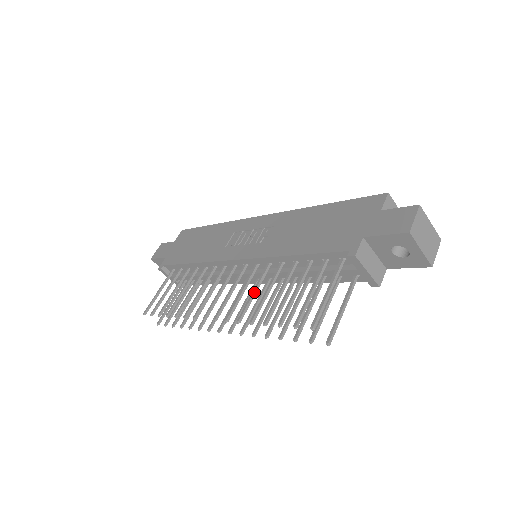
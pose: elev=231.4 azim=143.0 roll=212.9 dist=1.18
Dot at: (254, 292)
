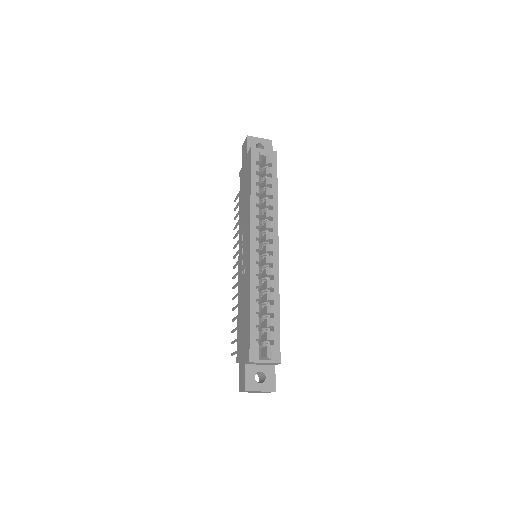
Dot at: (237, 295)
